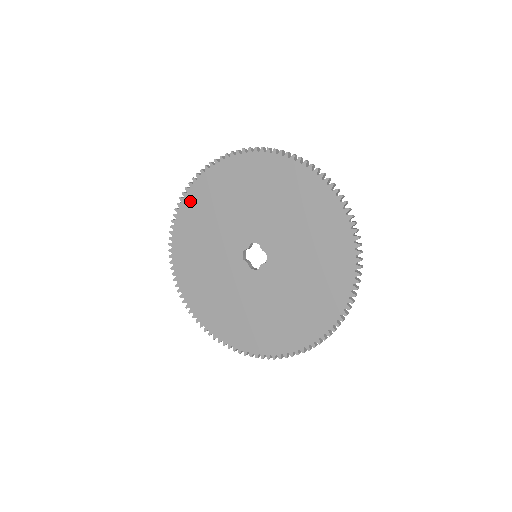
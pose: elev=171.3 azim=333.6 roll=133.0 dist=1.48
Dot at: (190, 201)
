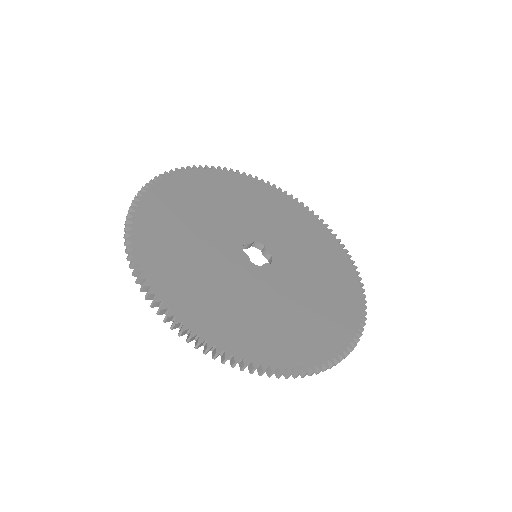
Dot at: (185, 178)
